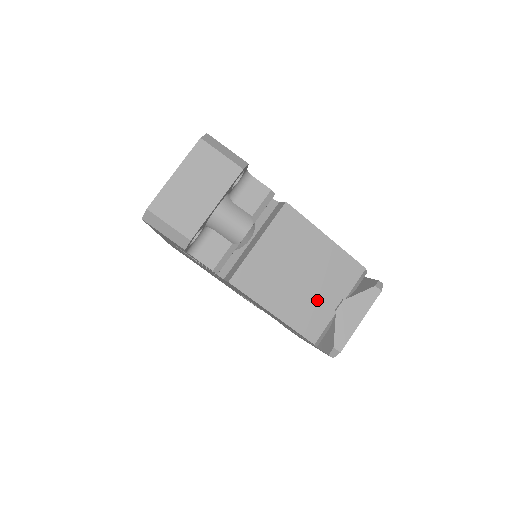
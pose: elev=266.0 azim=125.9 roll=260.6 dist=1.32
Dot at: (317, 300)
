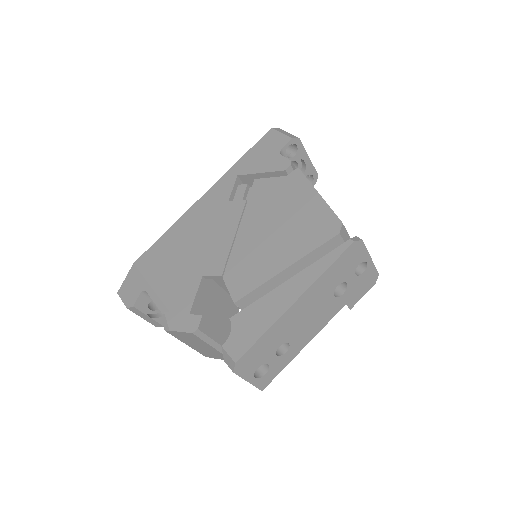
Dot at: occluded
